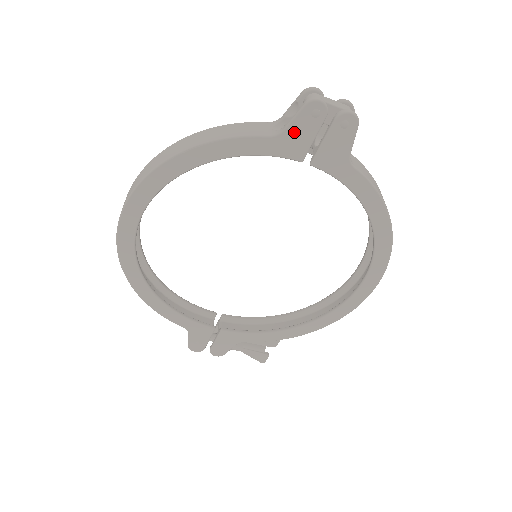
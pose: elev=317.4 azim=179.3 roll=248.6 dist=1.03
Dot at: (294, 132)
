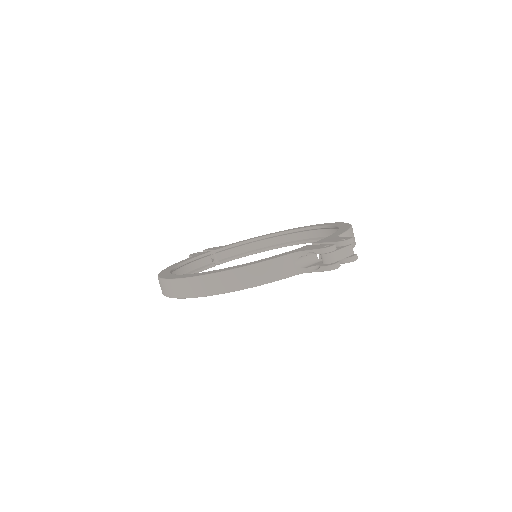
Dot at: occluded
